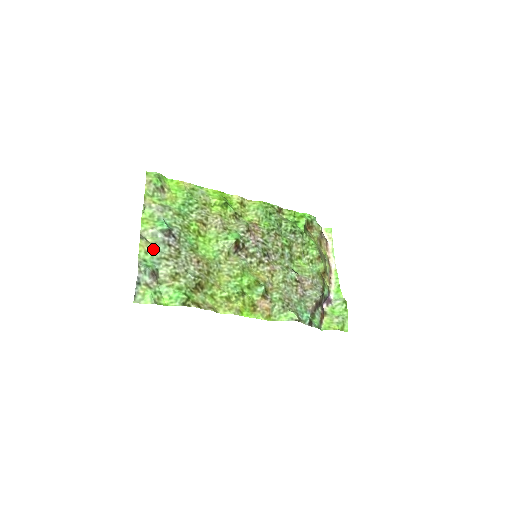
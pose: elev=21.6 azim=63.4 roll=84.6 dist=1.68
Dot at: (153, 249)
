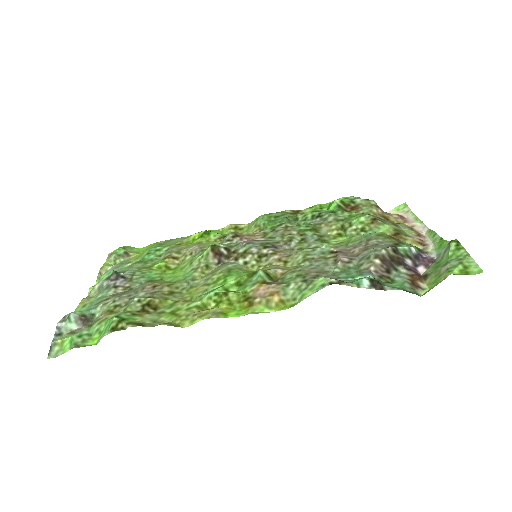
Dot at: (95, 300)
